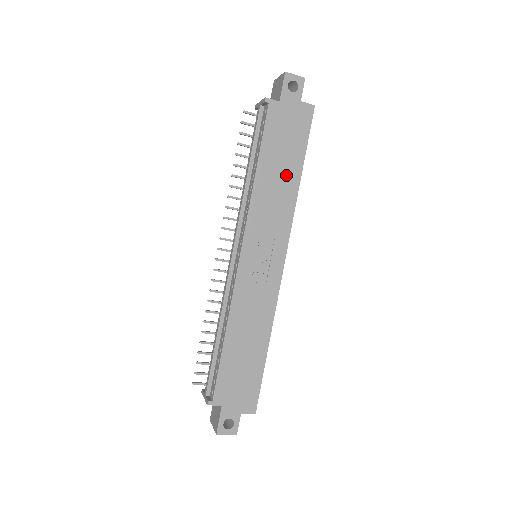
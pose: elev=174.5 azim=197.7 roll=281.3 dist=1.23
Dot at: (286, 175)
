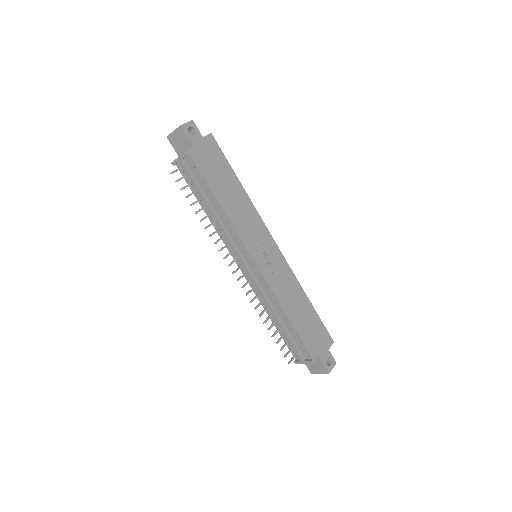
Dot at: (234, 191)
